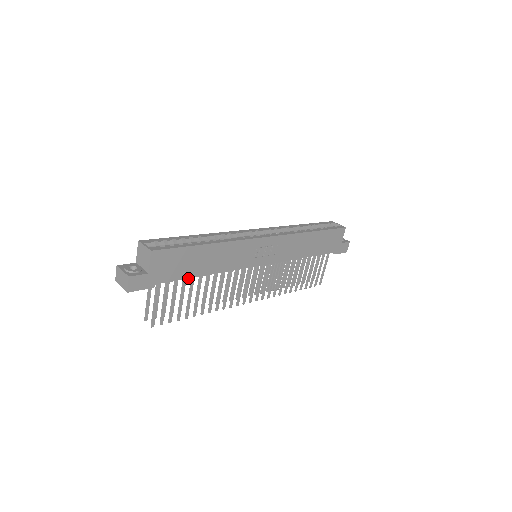
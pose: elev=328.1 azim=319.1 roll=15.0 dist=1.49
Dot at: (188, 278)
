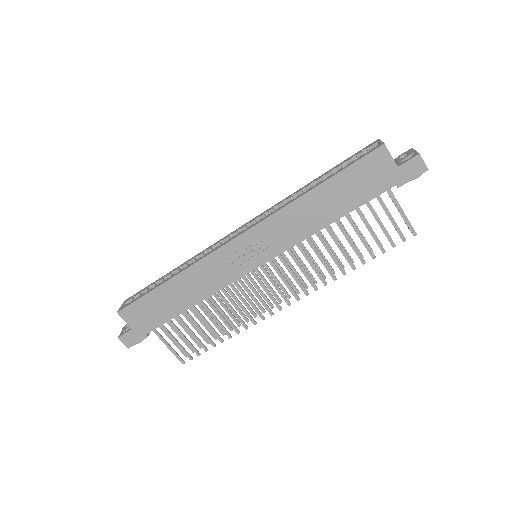
Dot at: occluded
